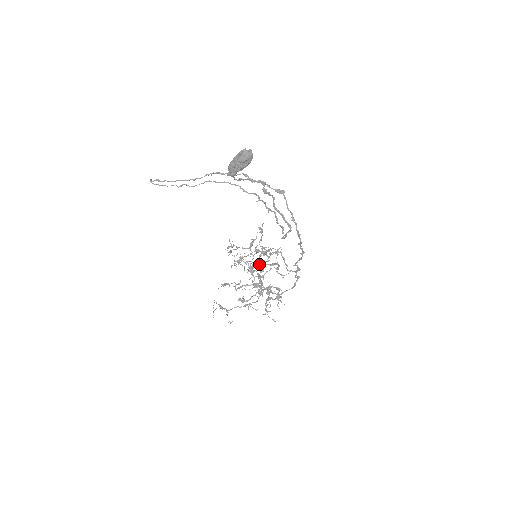
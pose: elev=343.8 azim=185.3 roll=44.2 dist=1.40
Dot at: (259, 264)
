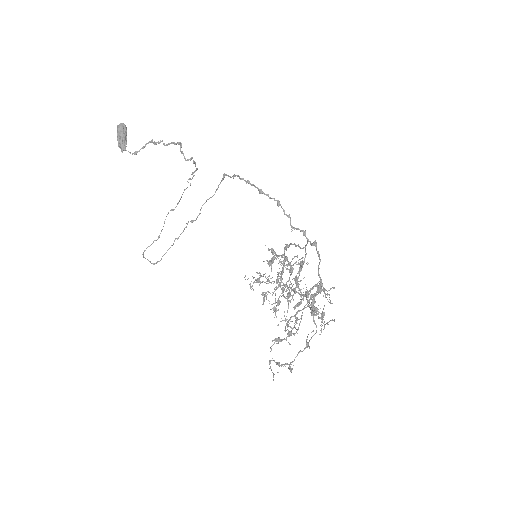
Dot at: occluded
